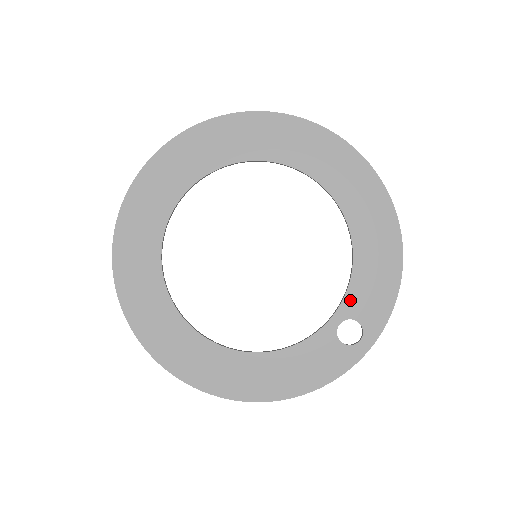
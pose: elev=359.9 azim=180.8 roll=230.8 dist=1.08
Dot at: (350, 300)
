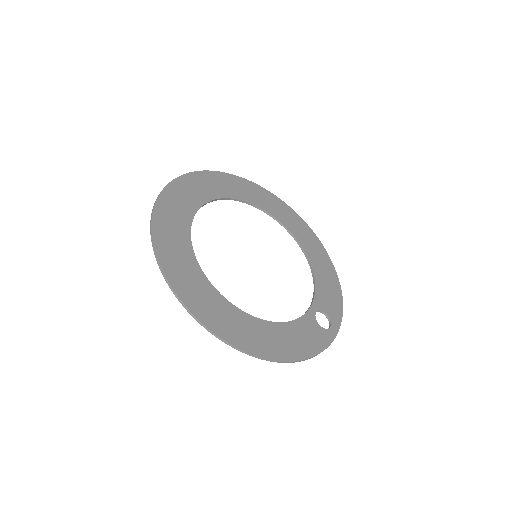
Dot at: (318, 299)
